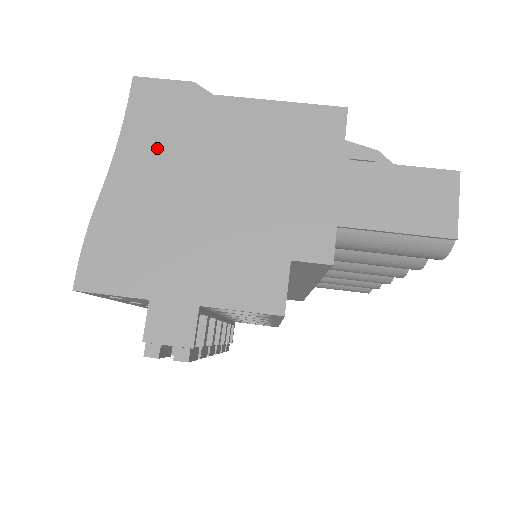
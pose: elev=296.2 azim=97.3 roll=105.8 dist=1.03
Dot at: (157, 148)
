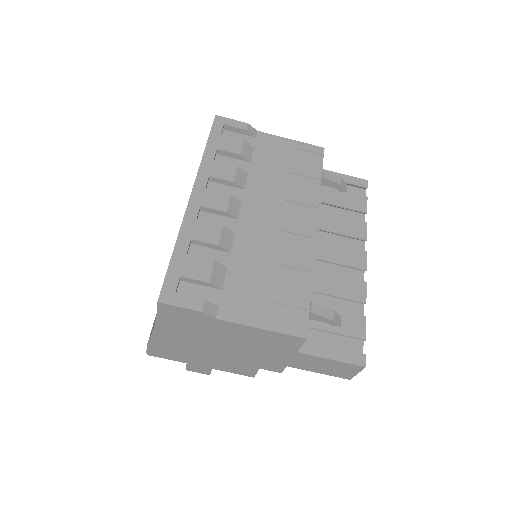
Dot at: (181, 329)
